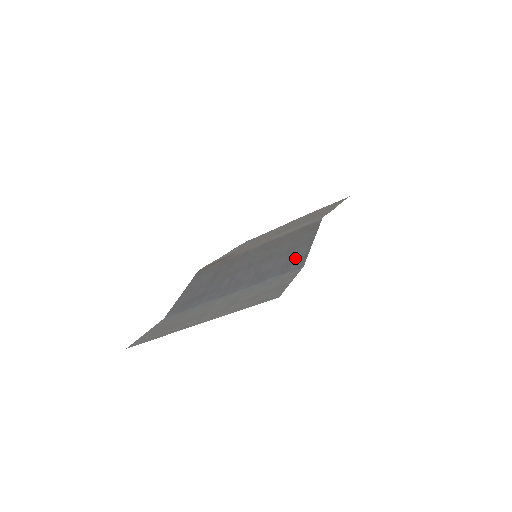
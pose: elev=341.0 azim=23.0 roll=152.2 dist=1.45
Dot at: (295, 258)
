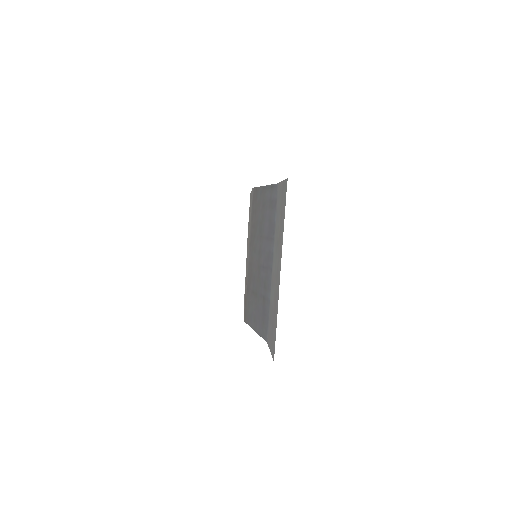
Dot at: (270, 198)
